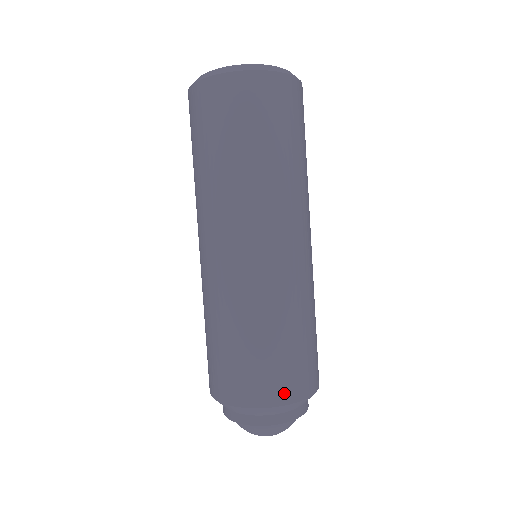
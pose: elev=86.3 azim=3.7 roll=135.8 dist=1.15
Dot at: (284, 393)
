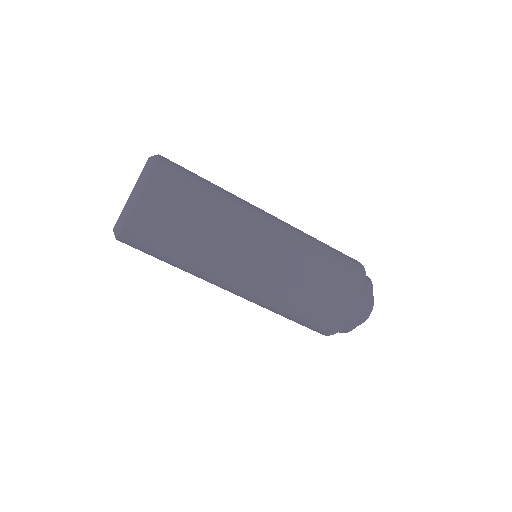
Dot at: (353, 300)
